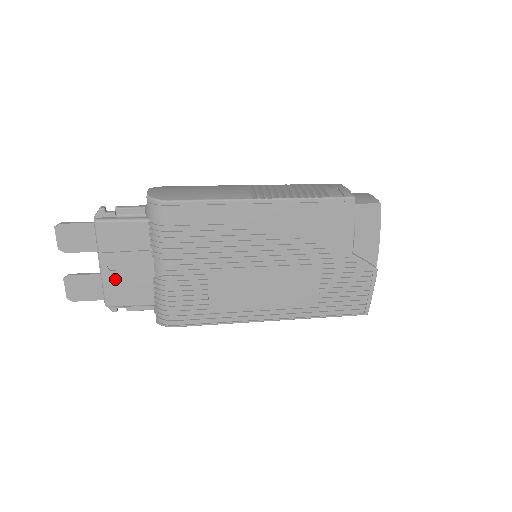
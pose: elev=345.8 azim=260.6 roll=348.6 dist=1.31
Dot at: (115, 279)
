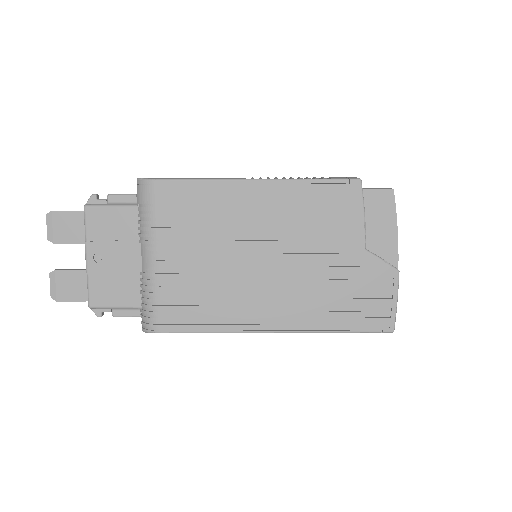
Dot at: (100, 273)
